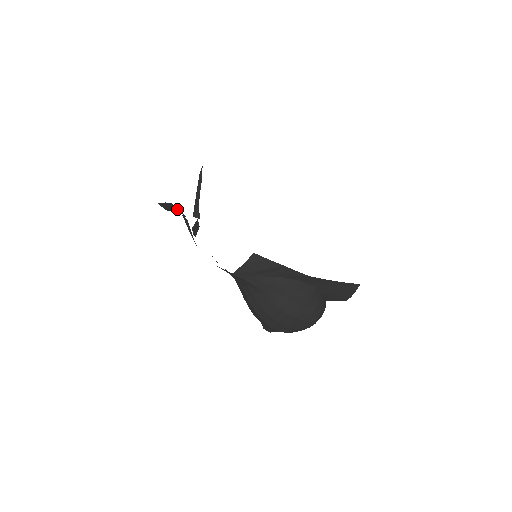
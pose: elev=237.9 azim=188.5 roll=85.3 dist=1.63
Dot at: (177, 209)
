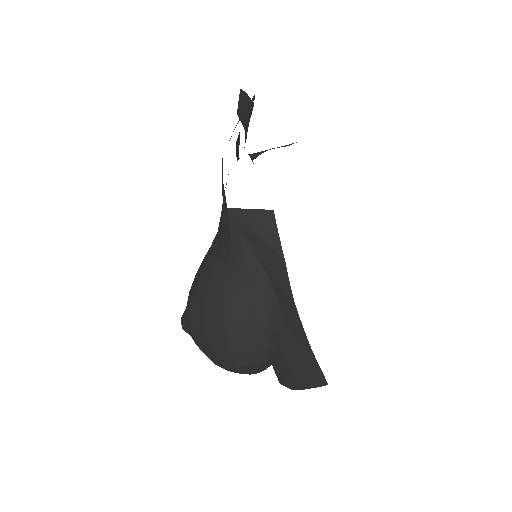
Dot at: (248, 117)
